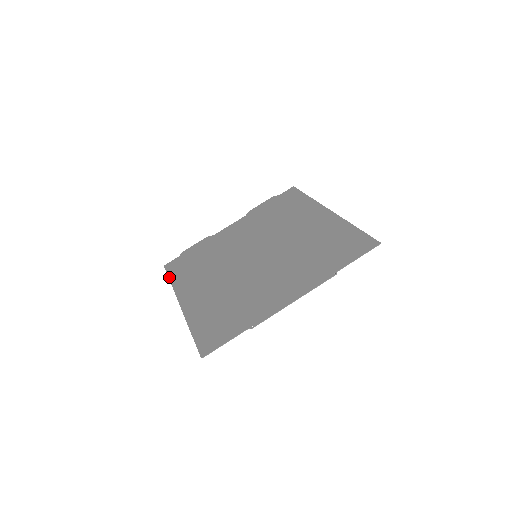
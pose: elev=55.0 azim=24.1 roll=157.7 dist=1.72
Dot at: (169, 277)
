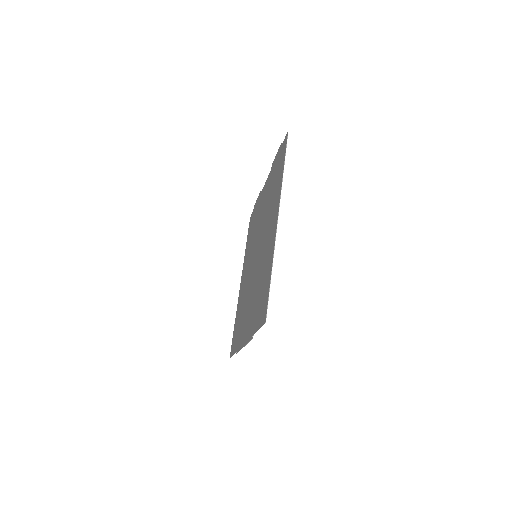
Dot at: occluded
